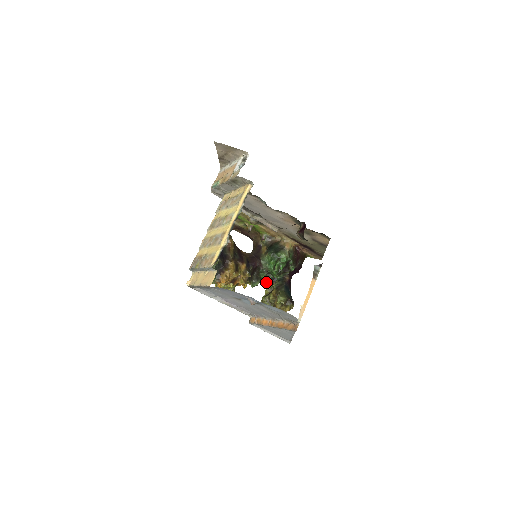
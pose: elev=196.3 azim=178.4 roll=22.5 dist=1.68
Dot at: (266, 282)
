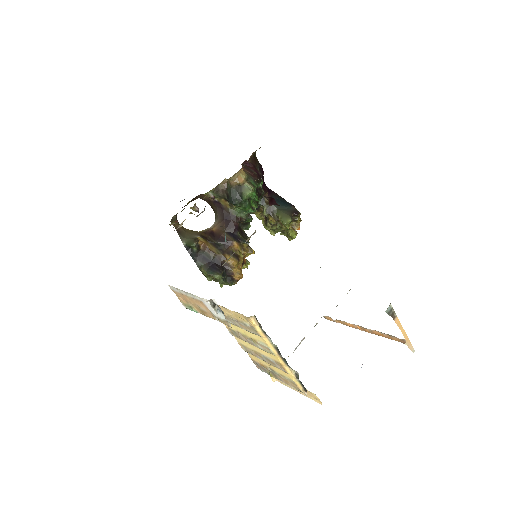
Dot at: occluded
